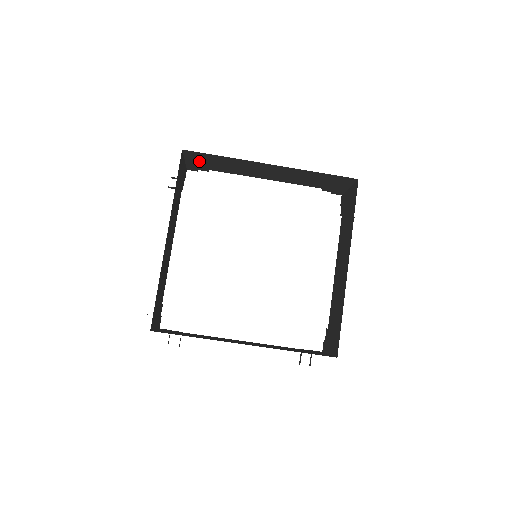
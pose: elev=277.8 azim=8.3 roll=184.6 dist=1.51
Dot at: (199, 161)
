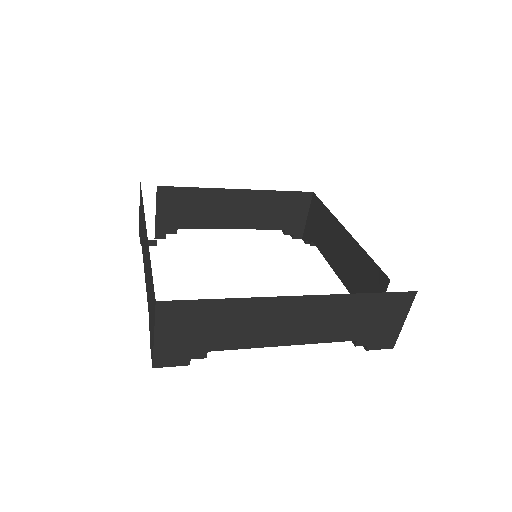
Dot at: (170, 210)
